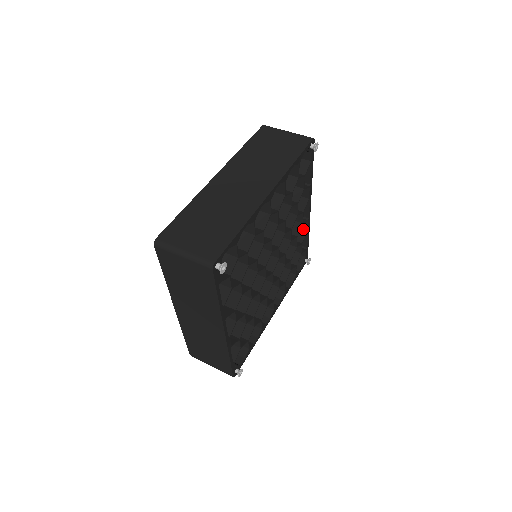
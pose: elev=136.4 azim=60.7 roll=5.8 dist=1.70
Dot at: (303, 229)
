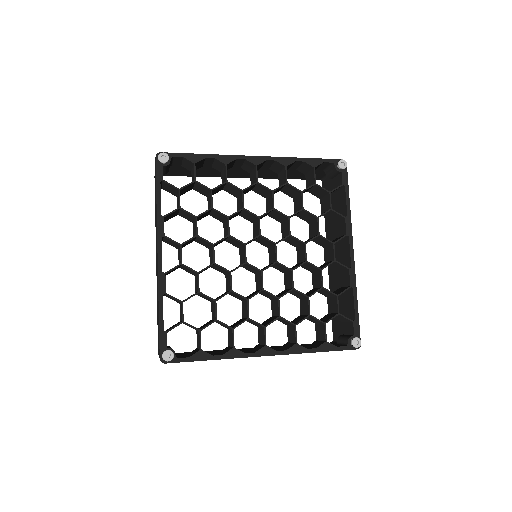
Dot at: (348, 286)
